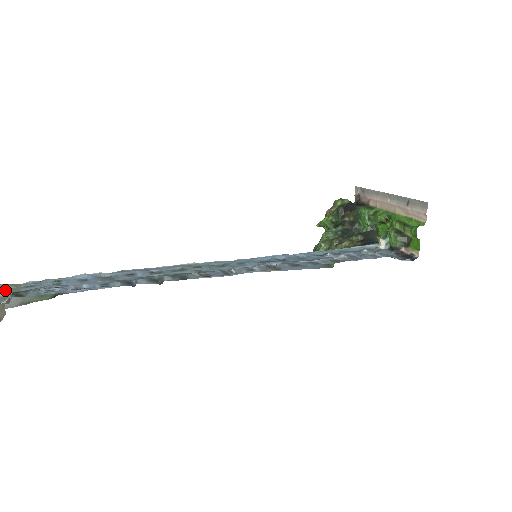
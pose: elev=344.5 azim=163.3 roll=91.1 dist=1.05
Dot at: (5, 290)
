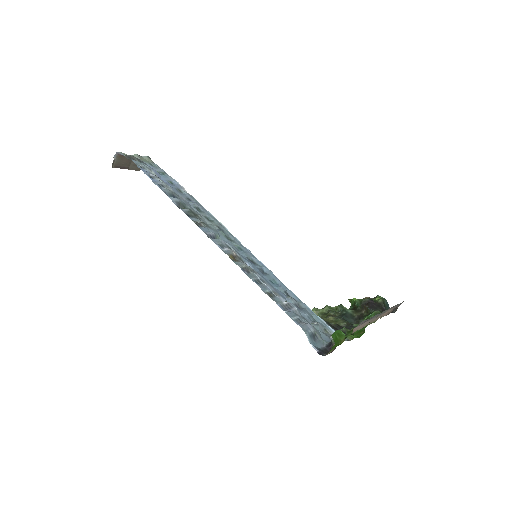
Dot at: (141, 157)
